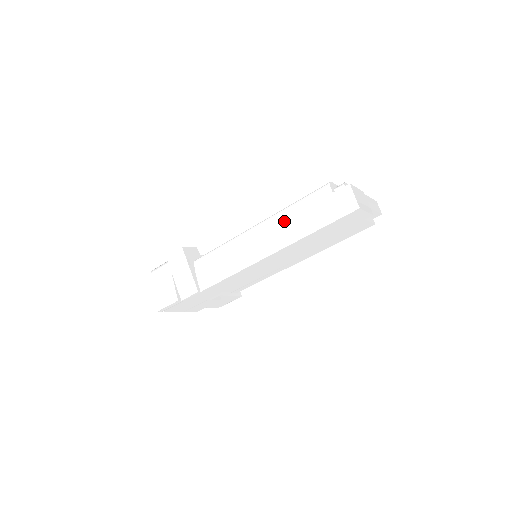
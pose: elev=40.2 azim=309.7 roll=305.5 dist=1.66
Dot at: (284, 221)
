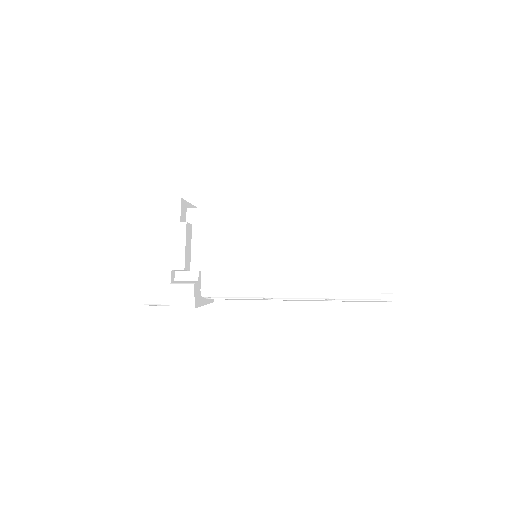
Dot at: occluded
